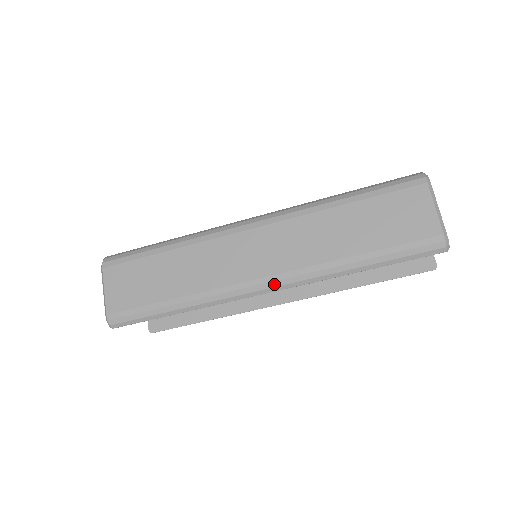
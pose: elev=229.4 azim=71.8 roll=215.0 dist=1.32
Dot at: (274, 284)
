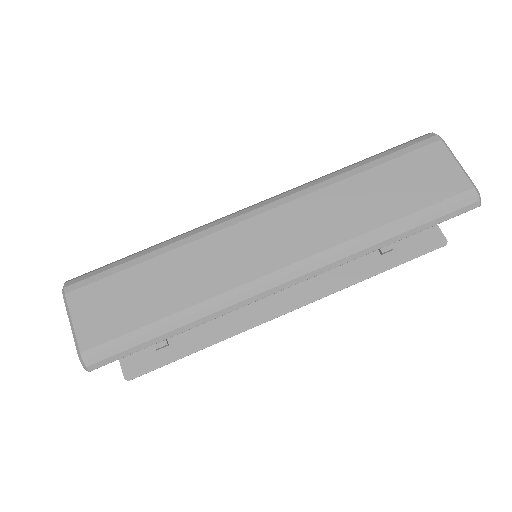
Dot at: (299, 273)
